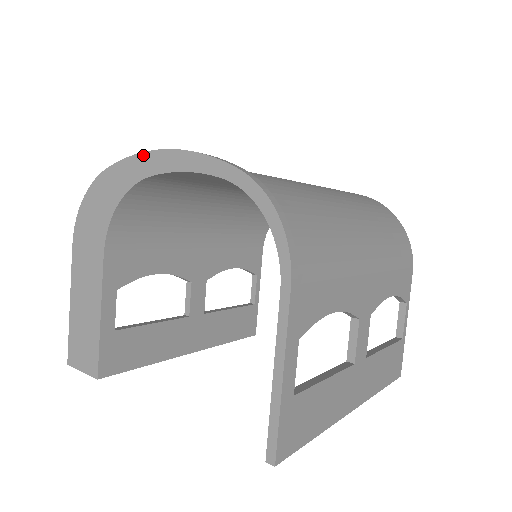
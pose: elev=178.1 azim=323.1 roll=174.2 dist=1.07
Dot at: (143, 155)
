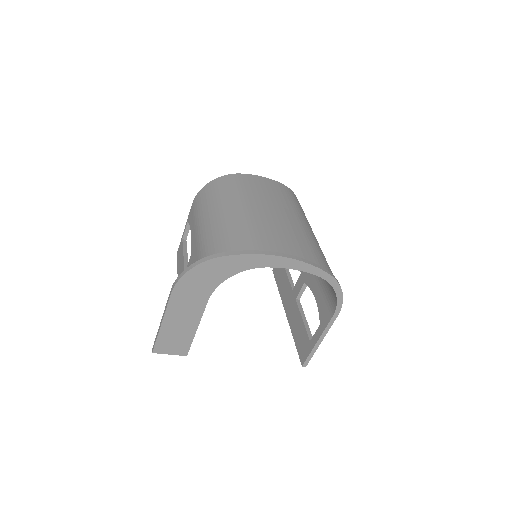
Dot at: (263, 256)
